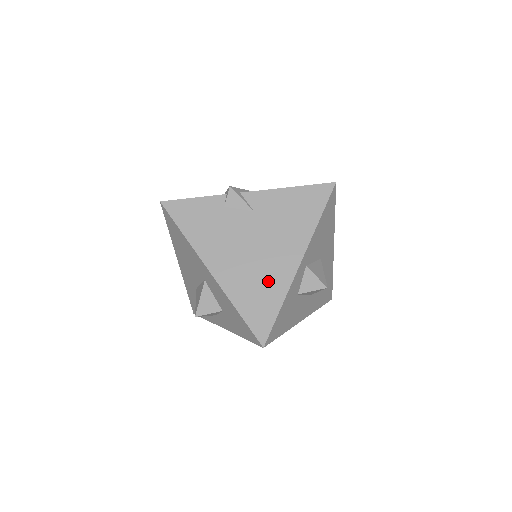
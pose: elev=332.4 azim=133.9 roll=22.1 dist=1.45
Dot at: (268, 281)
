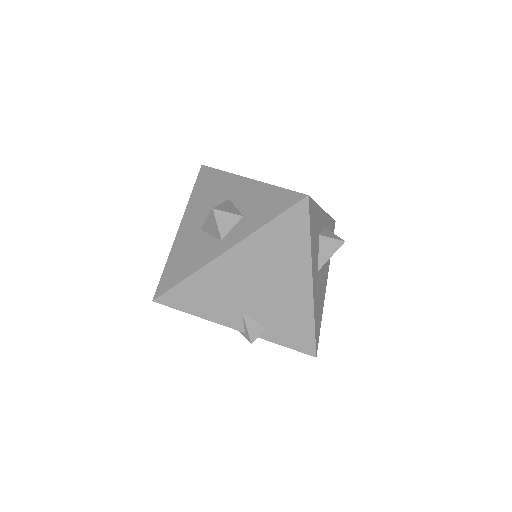
Dot at: occluded
